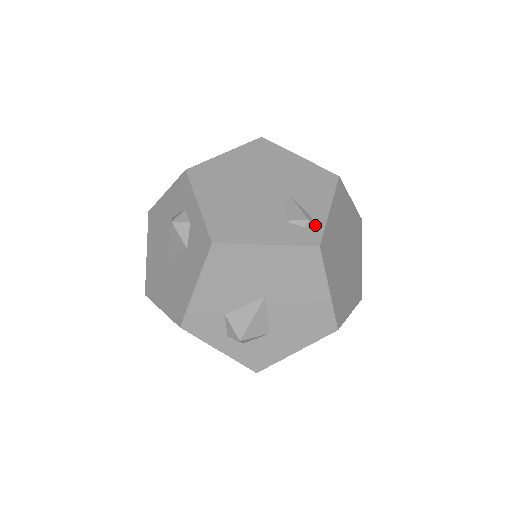
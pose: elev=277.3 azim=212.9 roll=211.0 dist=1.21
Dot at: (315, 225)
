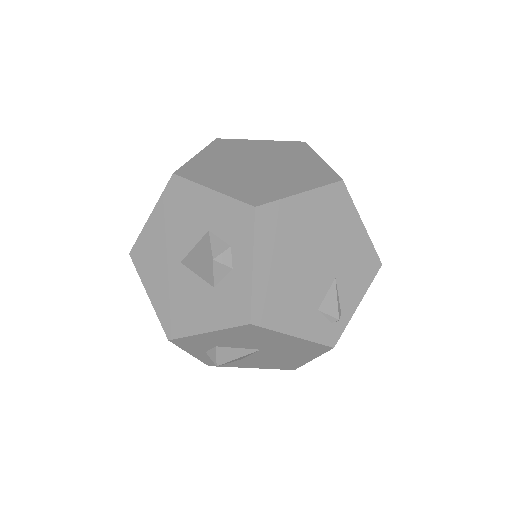
Dot at: (340, 322)
